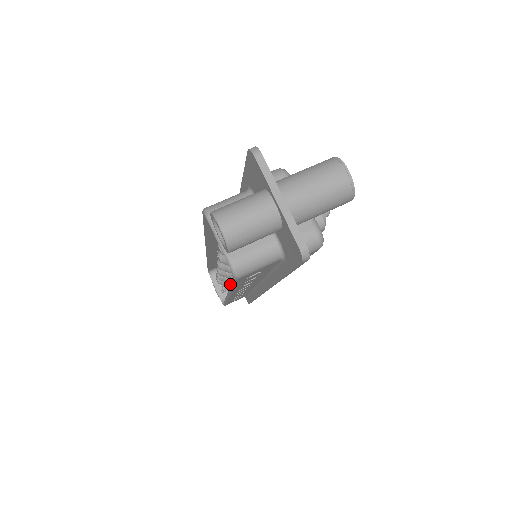
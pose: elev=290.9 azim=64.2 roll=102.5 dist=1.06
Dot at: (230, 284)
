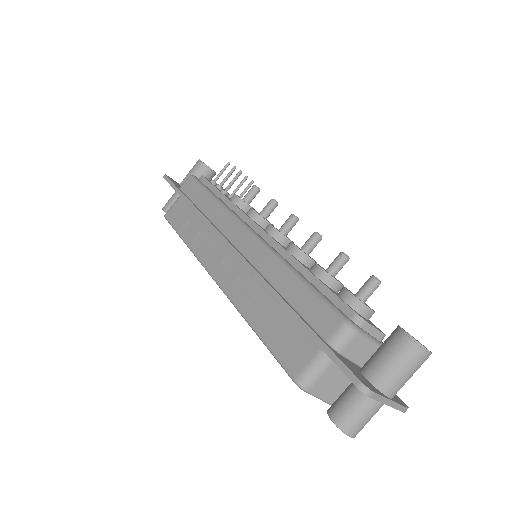
Dot at: occluded
